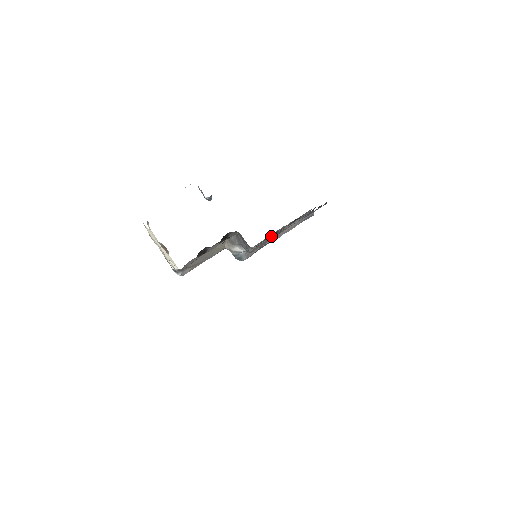
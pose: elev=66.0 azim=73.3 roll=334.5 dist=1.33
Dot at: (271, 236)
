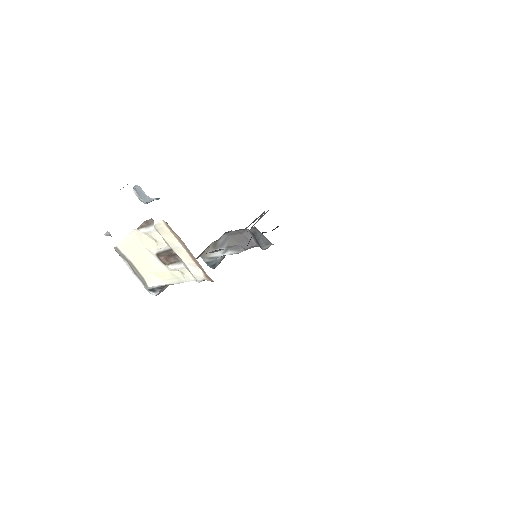
Dot at: occluded
